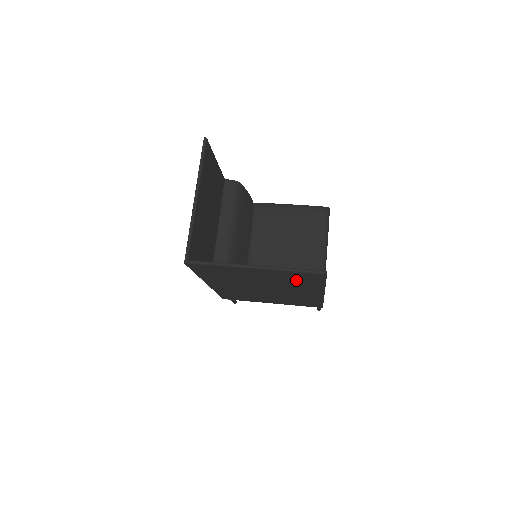
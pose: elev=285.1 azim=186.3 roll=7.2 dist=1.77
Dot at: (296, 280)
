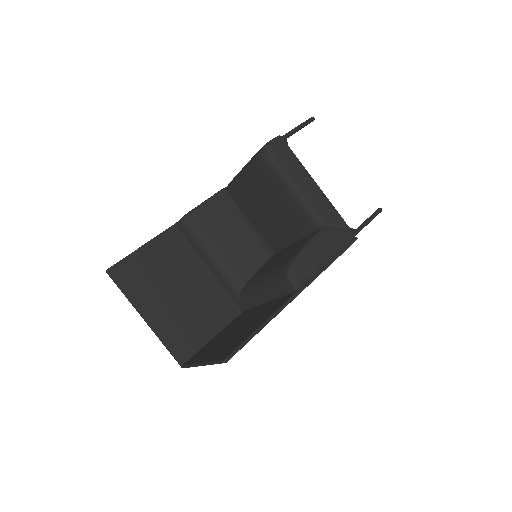
Dot at: occluded
